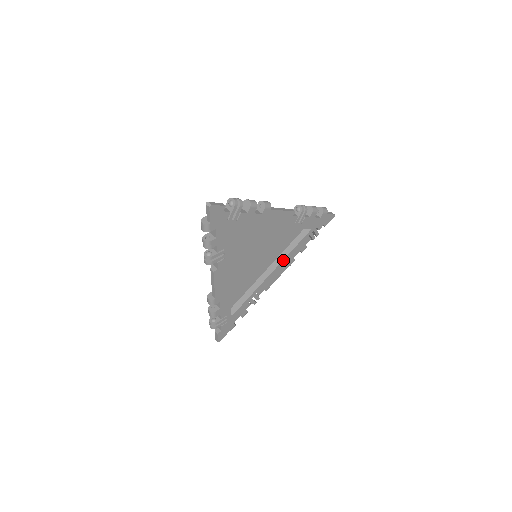
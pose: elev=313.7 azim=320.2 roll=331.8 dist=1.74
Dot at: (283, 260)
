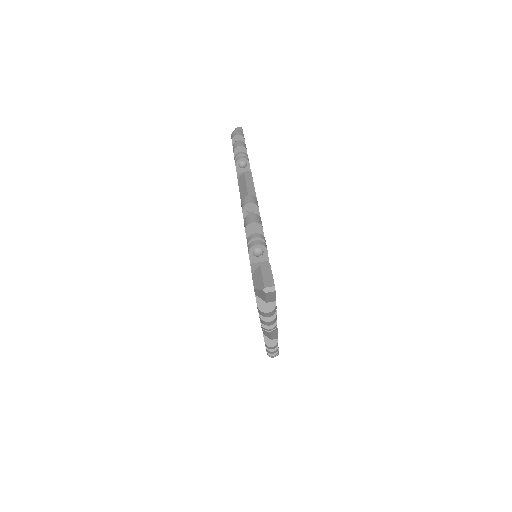
Dot at: occluded
